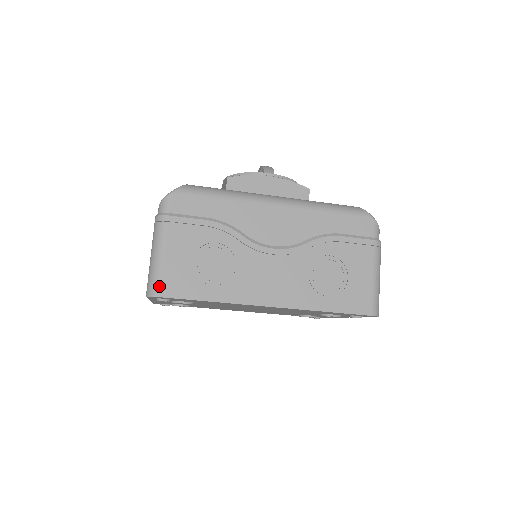
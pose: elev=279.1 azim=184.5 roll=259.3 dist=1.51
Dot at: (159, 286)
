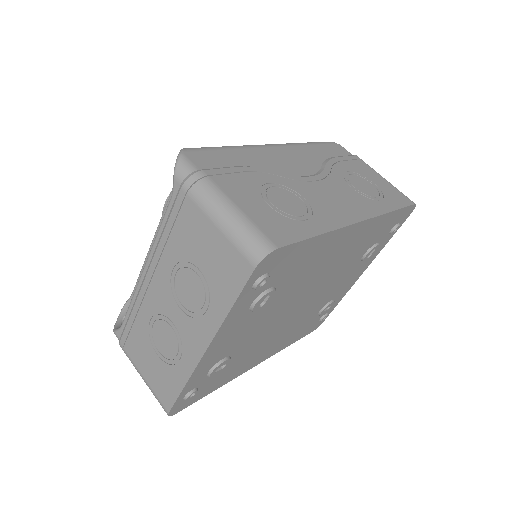
Dot at: (266, 238)
